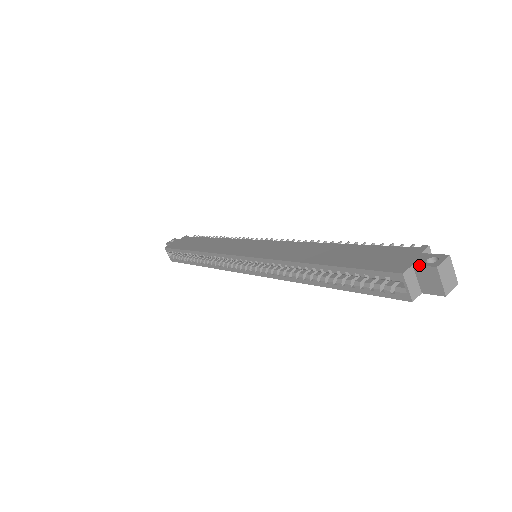
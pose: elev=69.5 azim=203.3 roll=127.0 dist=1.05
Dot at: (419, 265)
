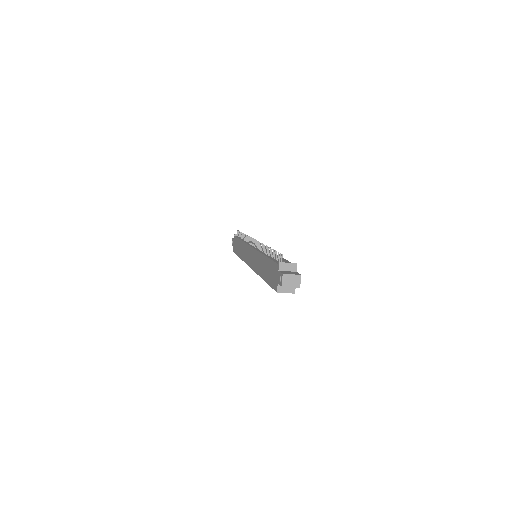
Dot at: (278, 284)
